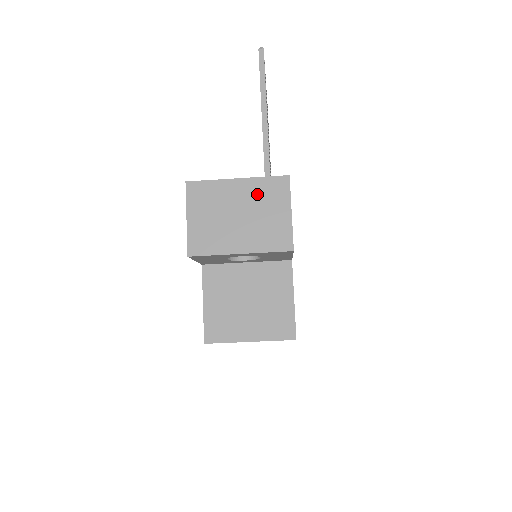
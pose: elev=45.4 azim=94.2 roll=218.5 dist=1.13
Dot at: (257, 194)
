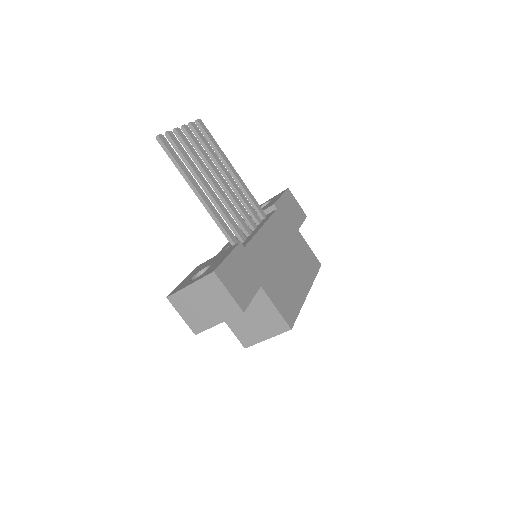
Dot at: (205, 289)
